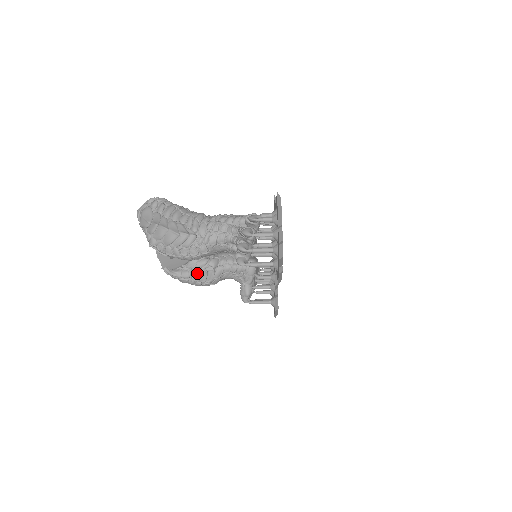
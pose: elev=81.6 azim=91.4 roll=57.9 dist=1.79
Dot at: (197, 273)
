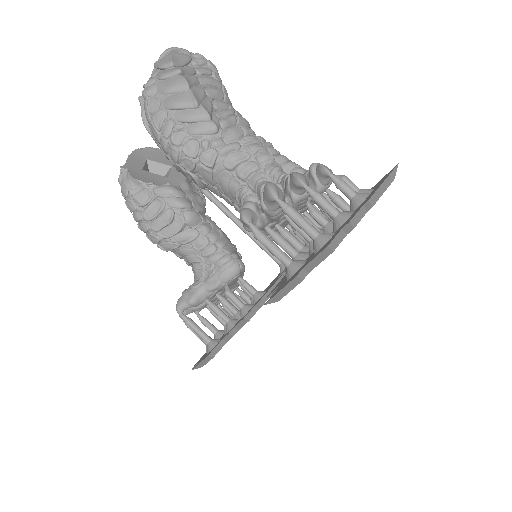
Dot at: (158, 209)
